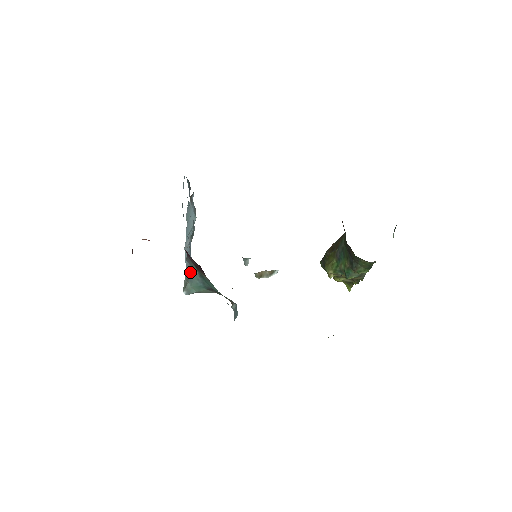
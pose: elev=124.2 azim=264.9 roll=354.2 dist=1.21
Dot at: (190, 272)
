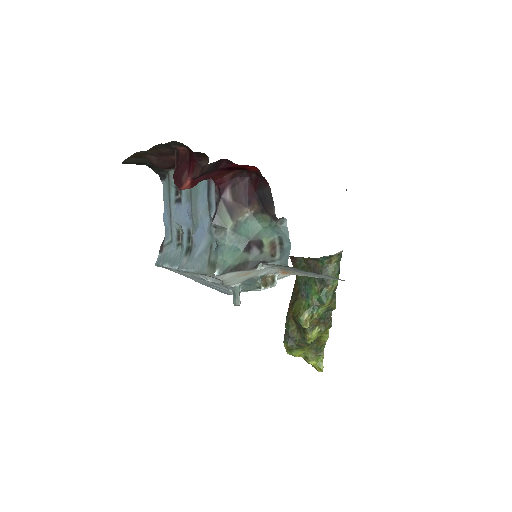
Dot at: (214, 250)
